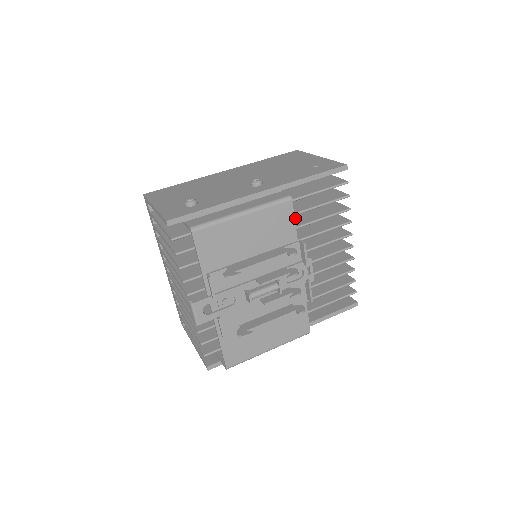
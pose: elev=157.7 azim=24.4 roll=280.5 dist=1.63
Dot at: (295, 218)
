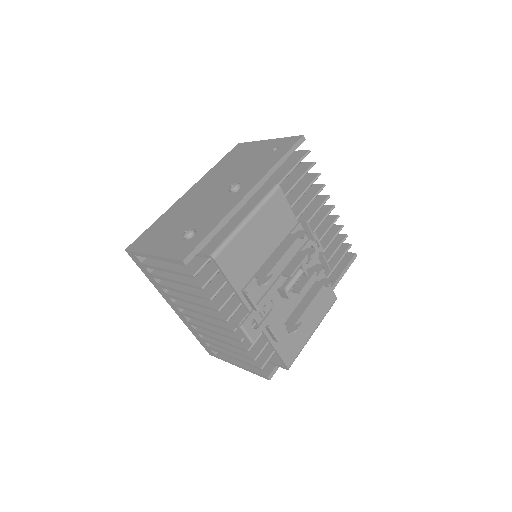
Dot at: occluded
